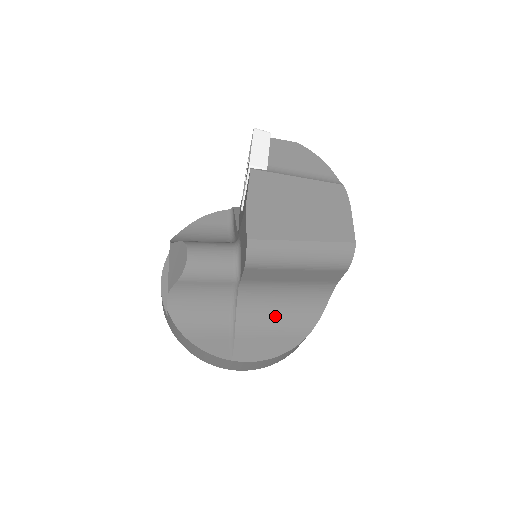
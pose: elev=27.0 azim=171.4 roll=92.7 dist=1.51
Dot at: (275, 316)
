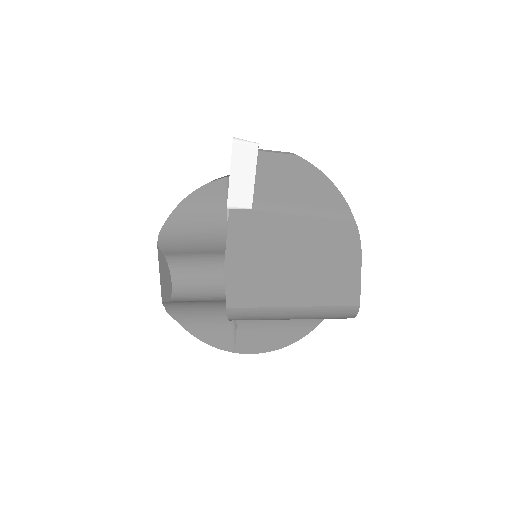
Dot at: occluded
